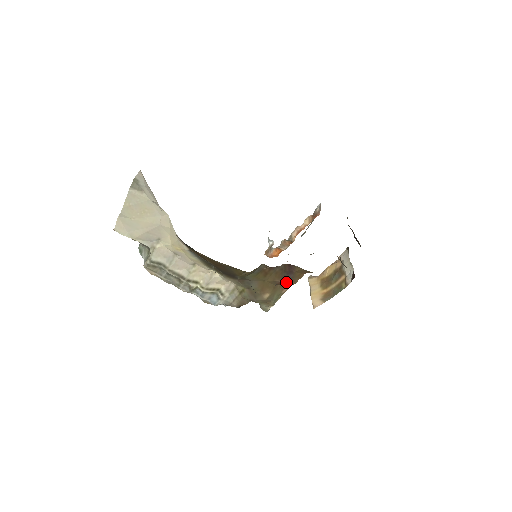
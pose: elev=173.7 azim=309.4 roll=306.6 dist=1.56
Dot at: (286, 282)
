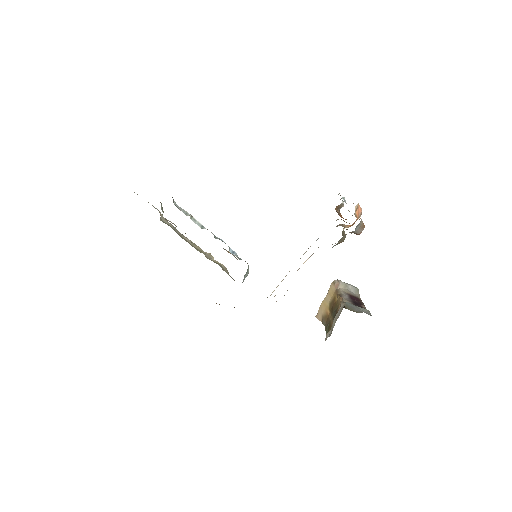
Dot at: occluded
